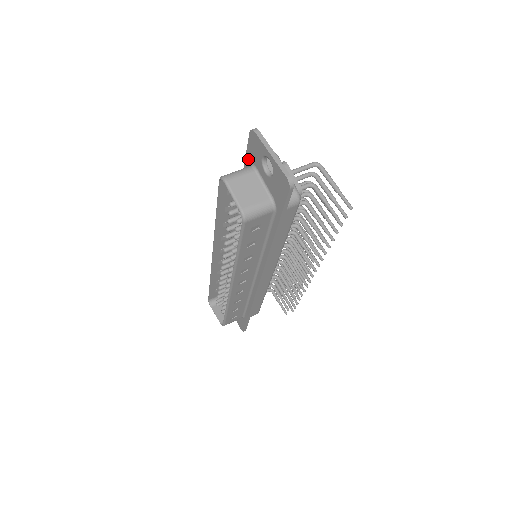
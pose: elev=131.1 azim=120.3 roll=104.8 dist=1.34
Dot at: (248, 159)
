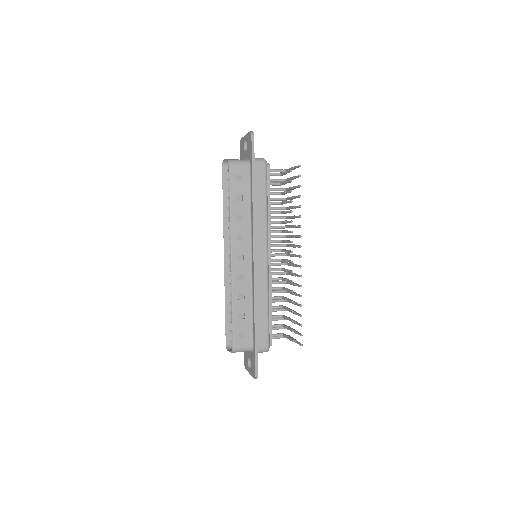
Dot at: occluded
